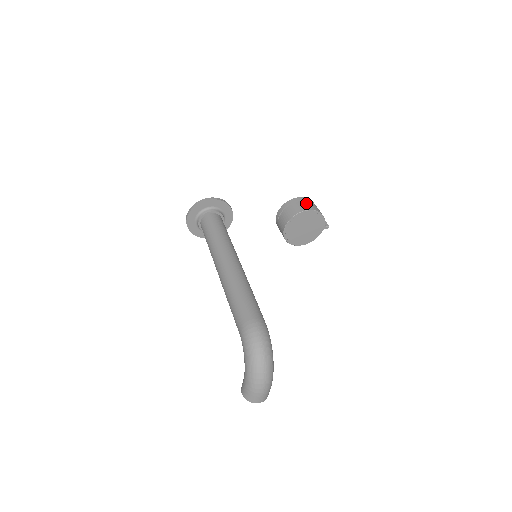
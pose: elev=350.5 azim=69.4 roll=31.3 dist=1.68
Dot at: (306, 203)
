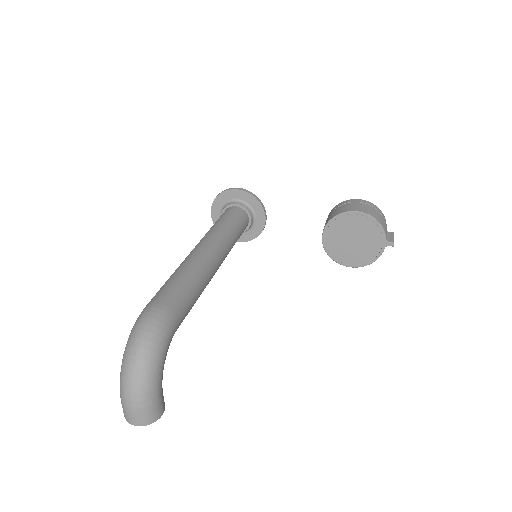
Dot at: (358, 205)
